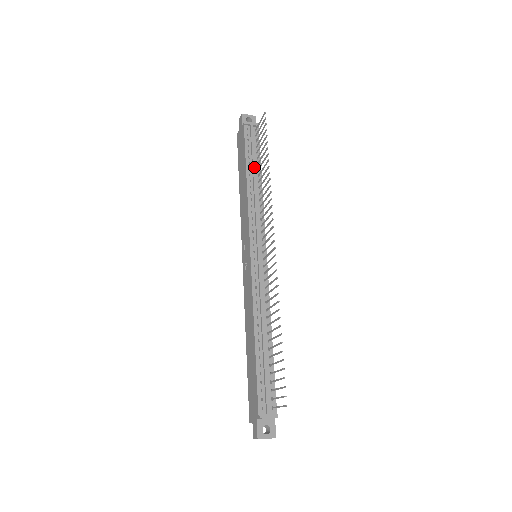
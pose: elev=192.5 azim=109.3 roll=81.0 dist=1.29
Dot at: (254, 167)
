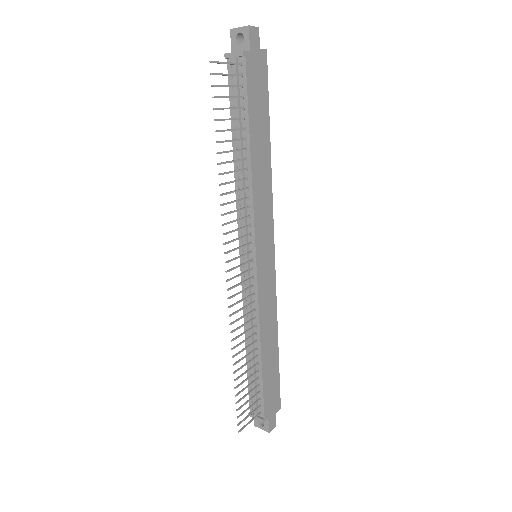
Dot at: (238, 137)
